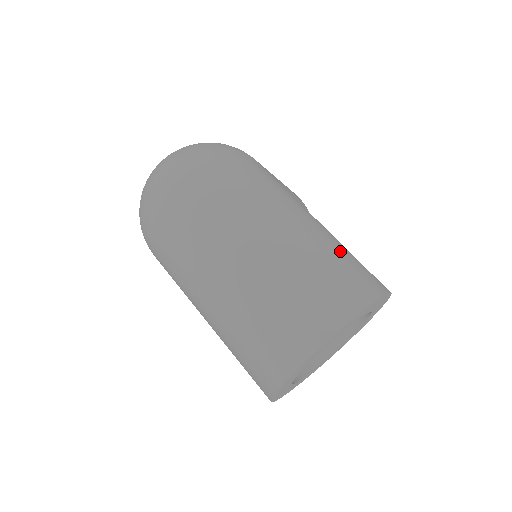
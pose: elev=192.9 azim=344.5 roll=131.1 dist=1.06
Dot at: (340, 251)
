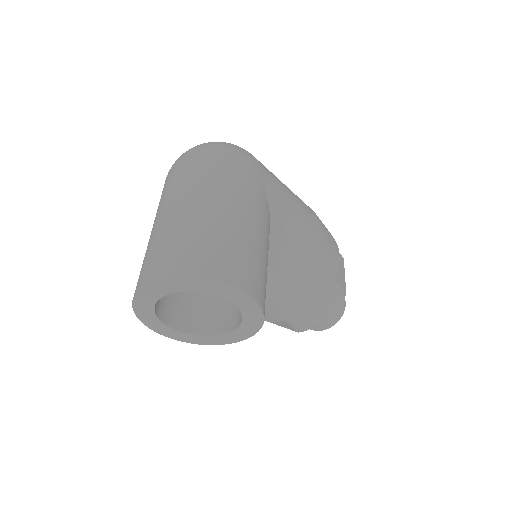
Dot at: (233, 244)
